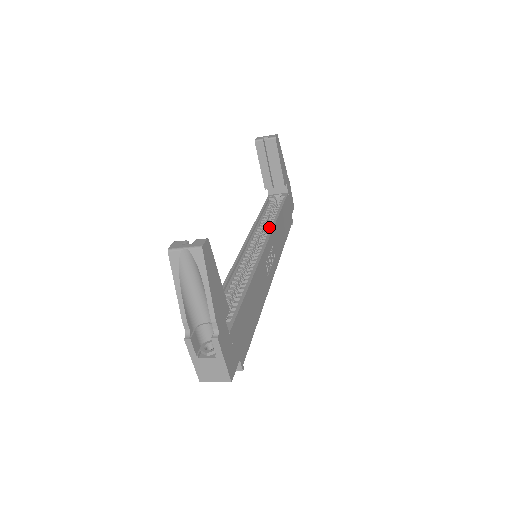
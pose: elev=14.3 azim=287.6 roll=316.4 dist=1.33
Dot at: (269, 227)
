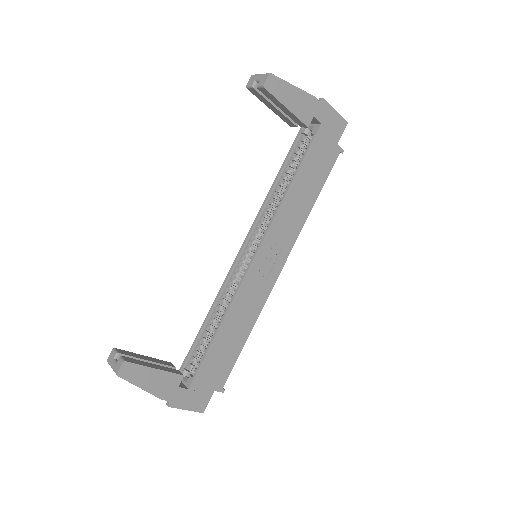
Dot at: (275, 211)
